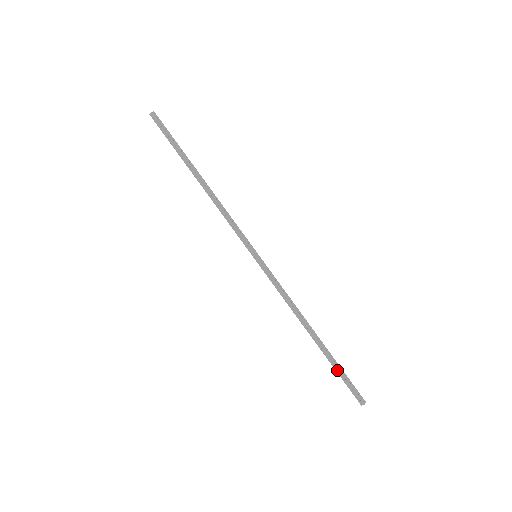
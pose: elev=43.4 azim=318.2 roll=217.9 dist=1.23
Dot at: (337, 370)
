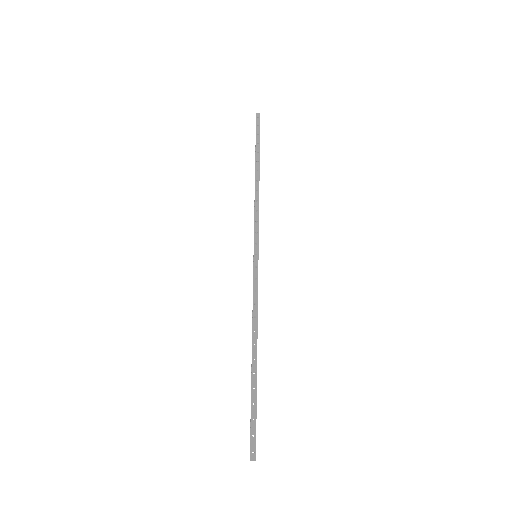
Dot at: (253, 405)
